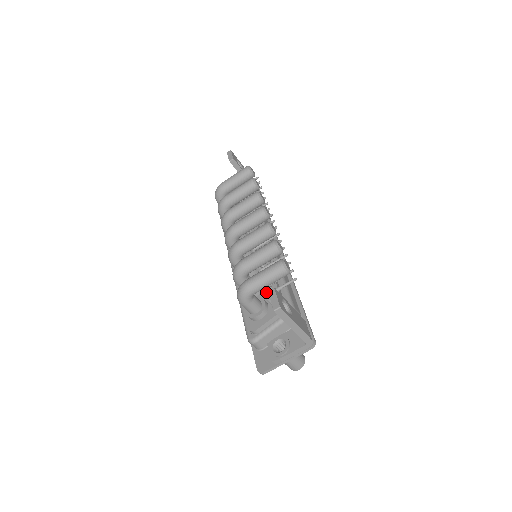
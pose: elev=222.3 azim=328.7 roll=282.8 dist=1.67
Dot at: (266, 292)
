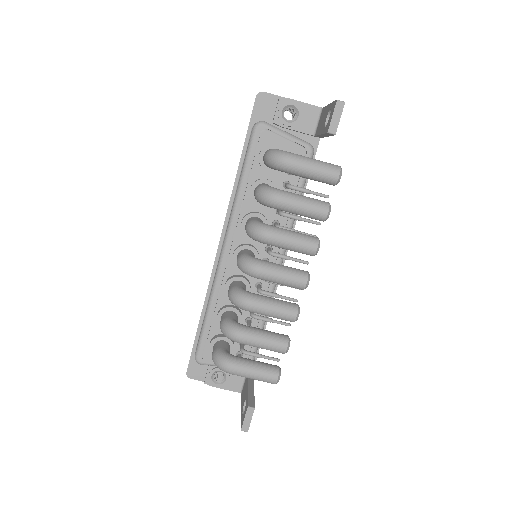
Dot at: (242, 351)
